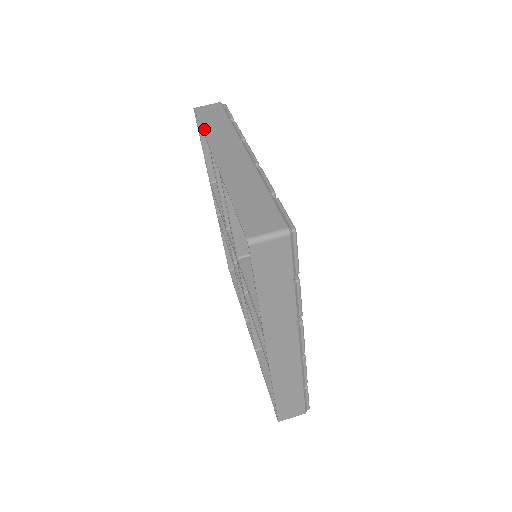
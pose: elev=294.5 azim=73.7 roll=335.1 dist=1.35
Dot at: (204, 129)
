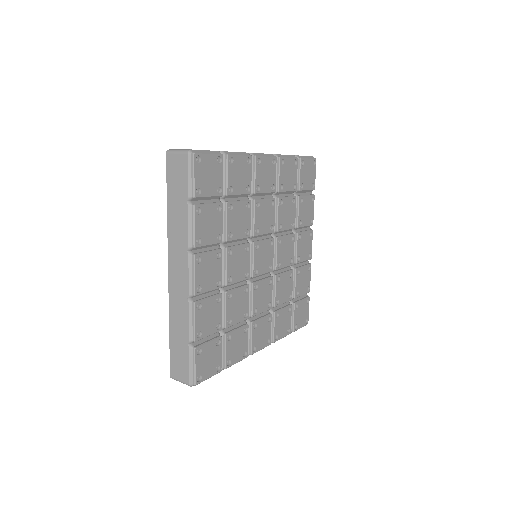
Dot at: occluded
